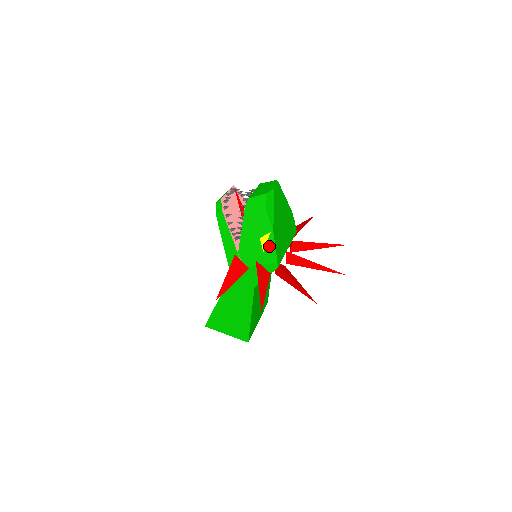
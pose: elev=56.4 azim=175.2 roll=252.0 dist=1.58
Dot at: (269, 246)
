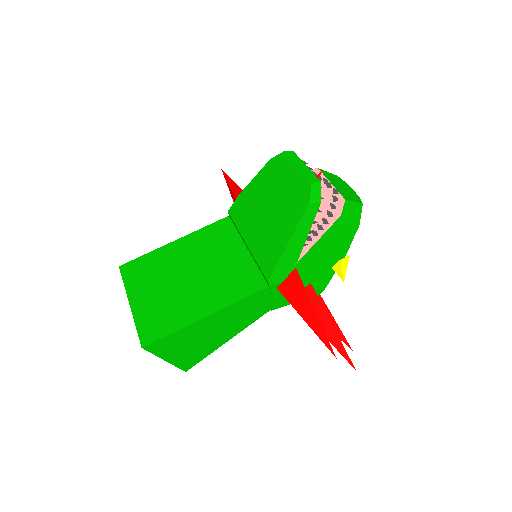
Dot at: (331, 269)
